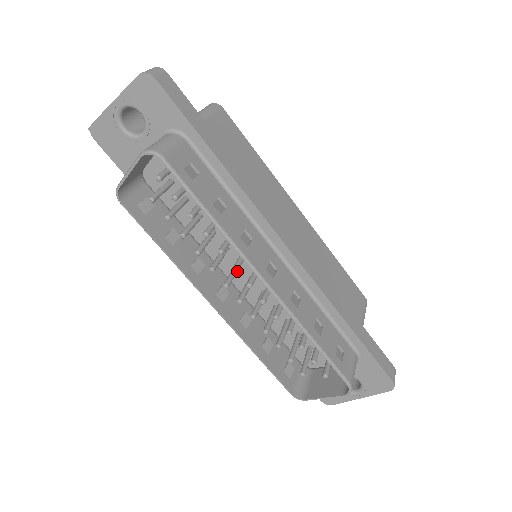
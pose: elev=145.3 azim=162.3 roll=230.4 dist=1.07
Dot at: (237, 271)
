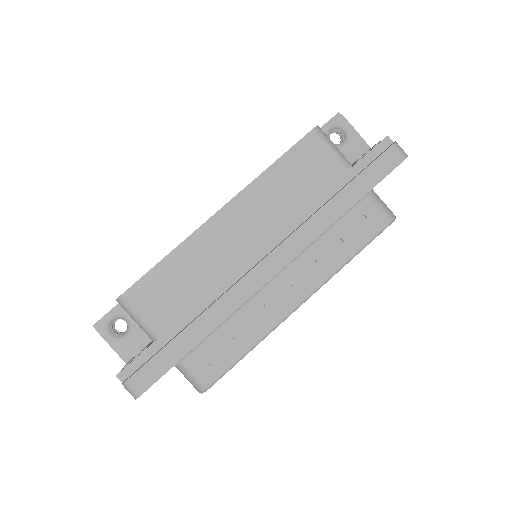
Dot at: occluded
